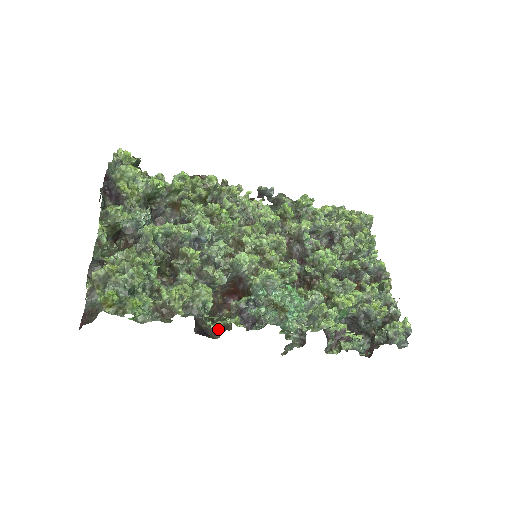
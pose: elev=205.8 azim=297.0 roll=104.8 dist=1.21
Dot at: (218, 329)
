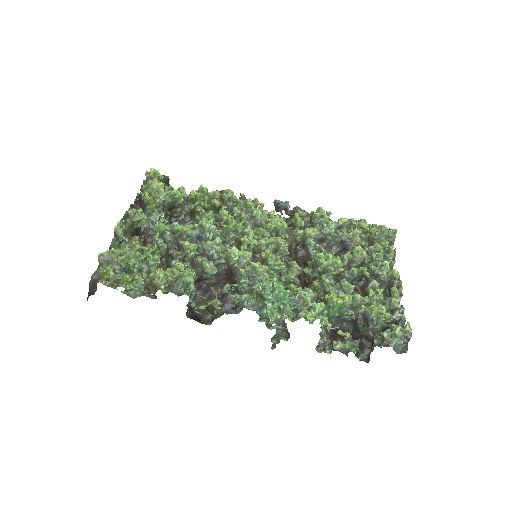
Dot at: (211, 317)
